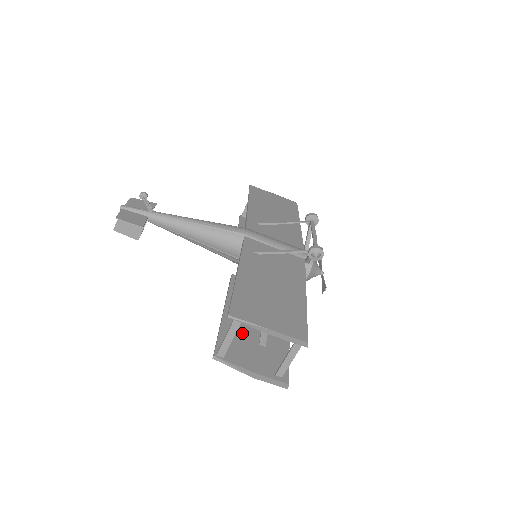
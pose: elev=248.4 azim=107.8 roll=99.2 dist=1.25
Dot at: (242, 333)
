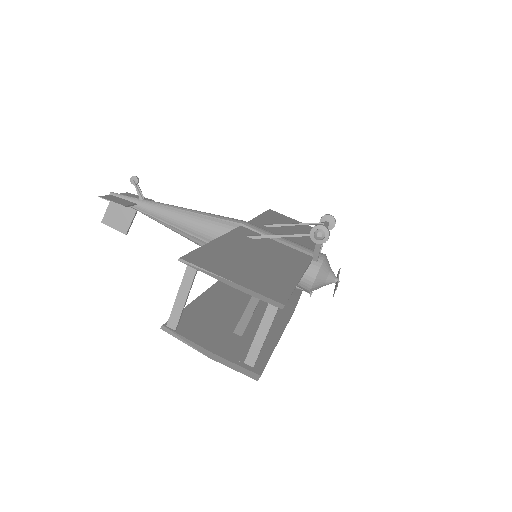
Dot at: (214, 318)
